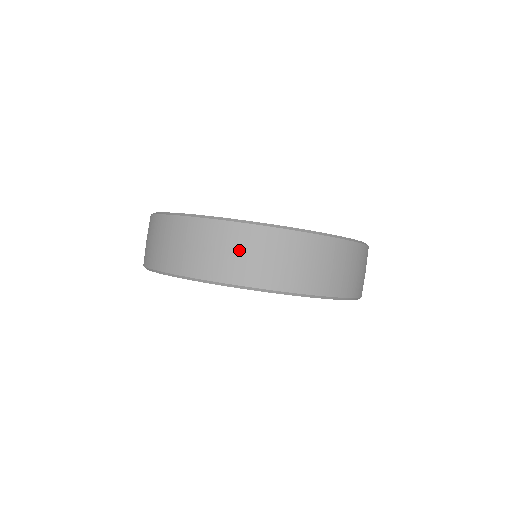
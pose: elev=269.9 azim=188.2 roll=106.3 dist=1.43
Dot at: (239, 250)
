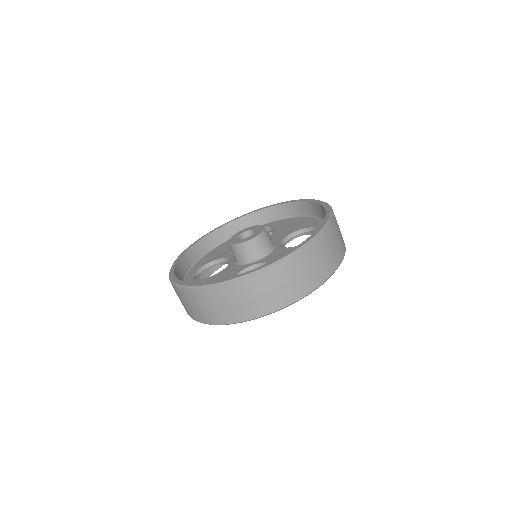
Dot at: (266, 290)
